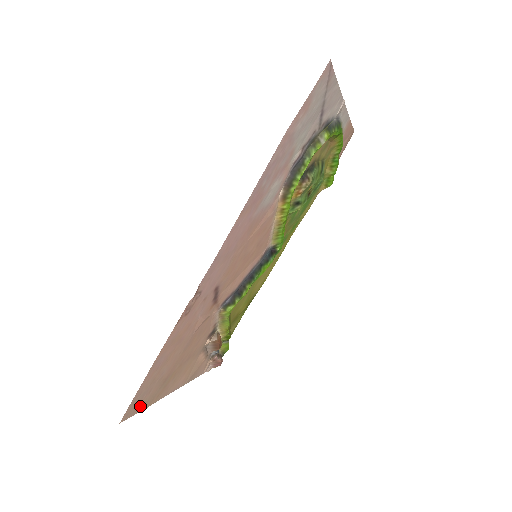
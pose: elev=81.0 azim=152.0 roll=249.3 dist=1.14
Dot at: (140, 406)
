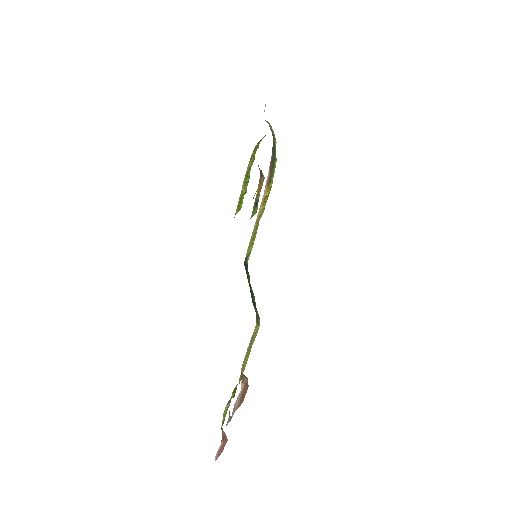
Dot at: occluded
